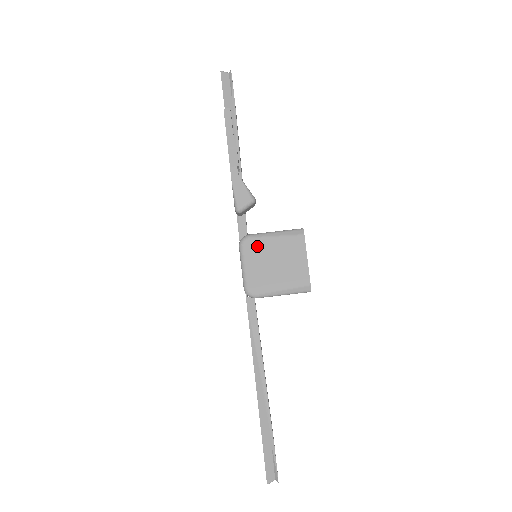
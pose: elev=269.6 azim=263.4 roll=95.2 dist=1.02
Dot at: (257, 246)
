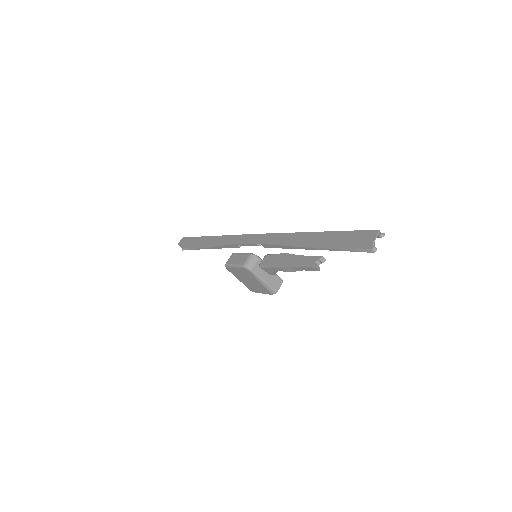
Dot at: (249, 274)
